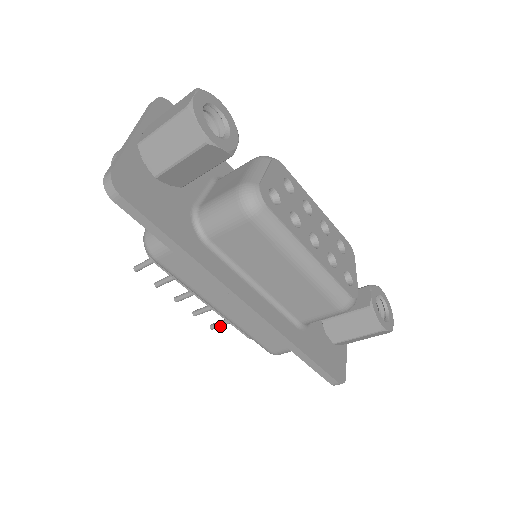
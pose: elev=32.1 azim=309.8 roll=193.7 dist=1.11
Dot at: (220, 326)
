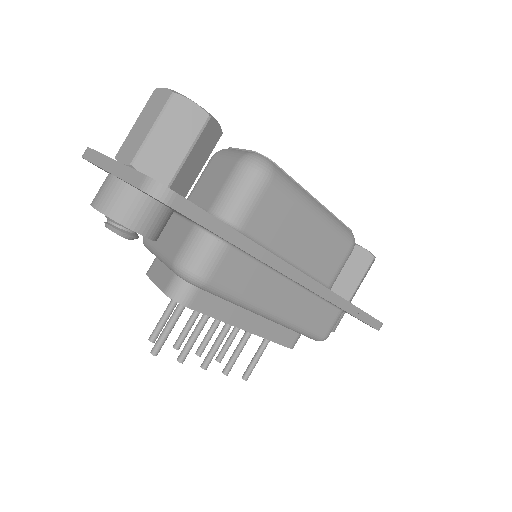
Dot at: occluded
